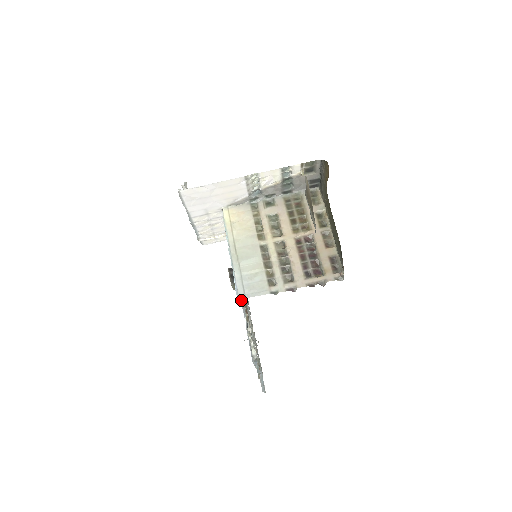
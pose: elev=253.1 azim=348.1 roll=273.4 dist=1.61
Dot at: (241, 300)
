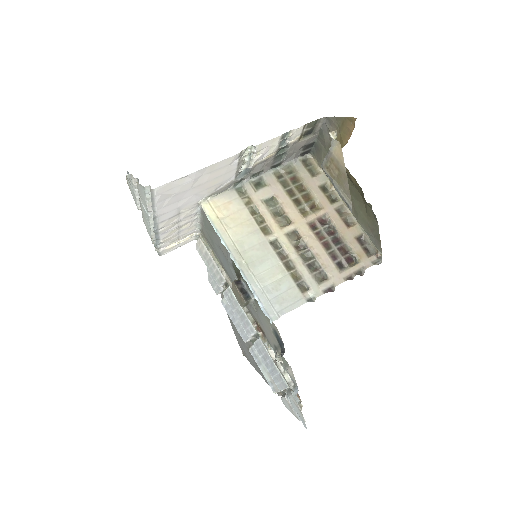
Dot at: (236, 315)
